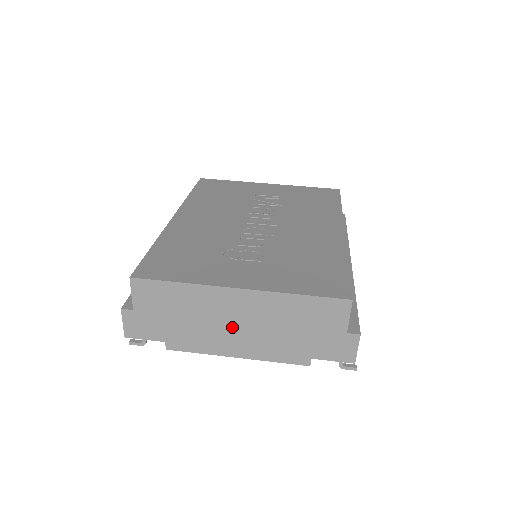
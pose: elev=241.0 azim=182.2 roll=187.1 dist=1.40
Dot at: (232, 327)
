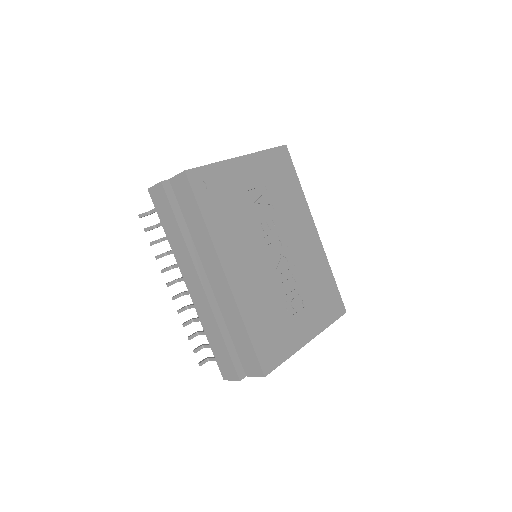
Dot at: occluded
